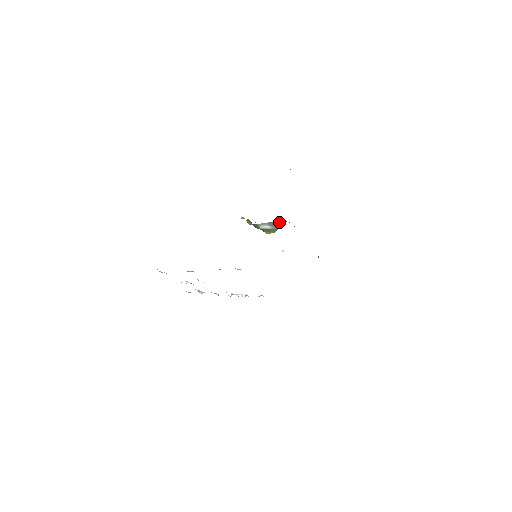
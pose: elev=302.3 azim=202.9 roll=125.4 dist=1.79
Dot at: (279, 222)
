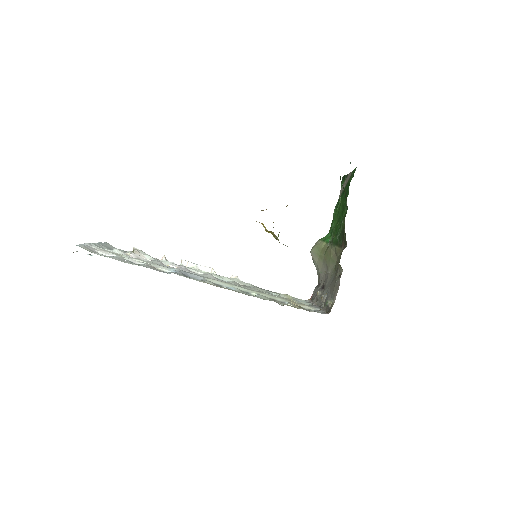
Dot at: occluded
